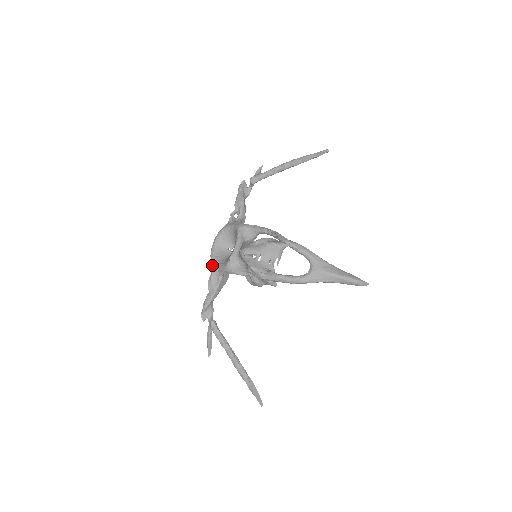
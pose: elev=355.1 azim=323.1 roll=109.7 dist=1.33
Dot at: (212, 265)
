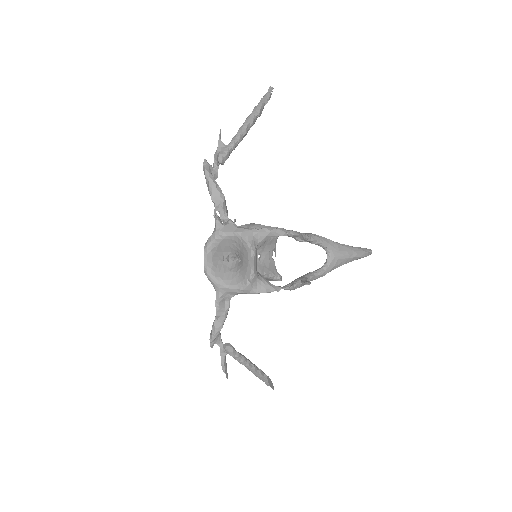
Dot at: (215, 287)
